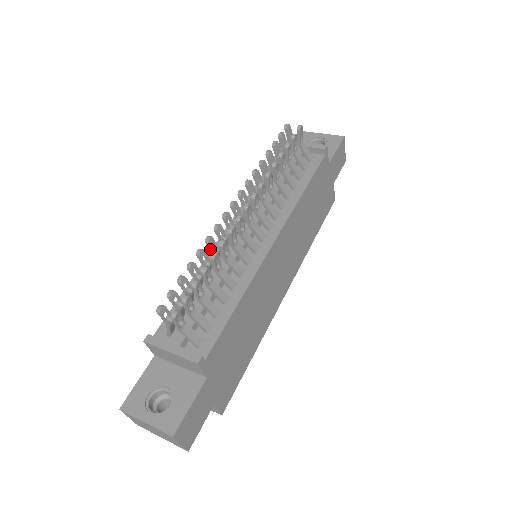
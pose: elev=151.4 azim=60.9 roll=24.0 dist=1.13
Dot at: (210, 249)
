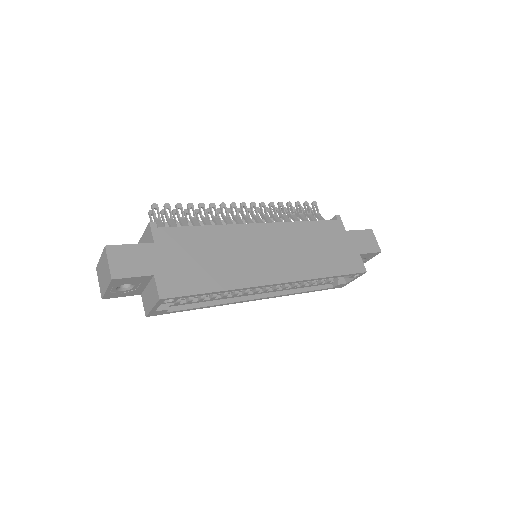
Dot at: (207, 216)
